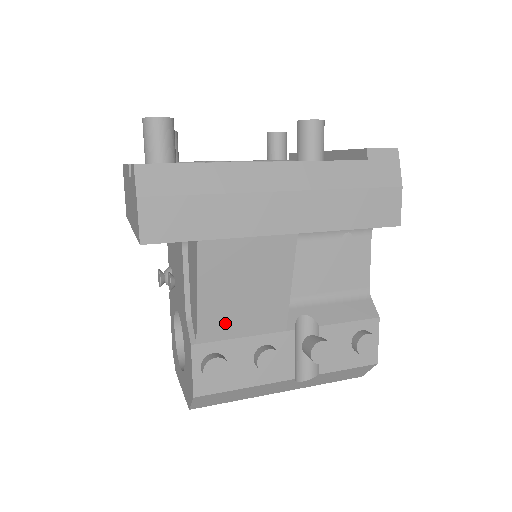
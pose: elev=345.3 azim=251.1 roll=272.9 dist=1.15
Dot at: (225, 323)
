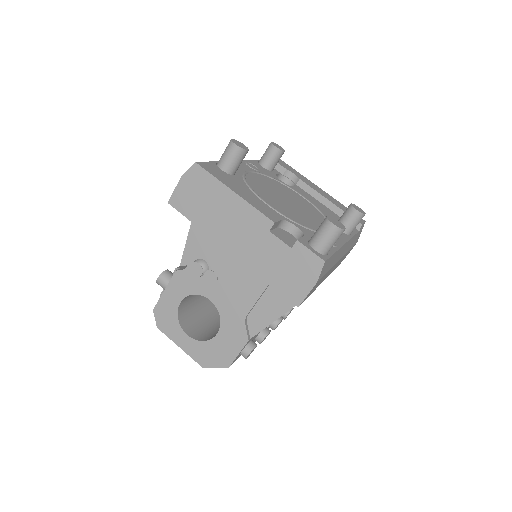
Dot at: occluded
